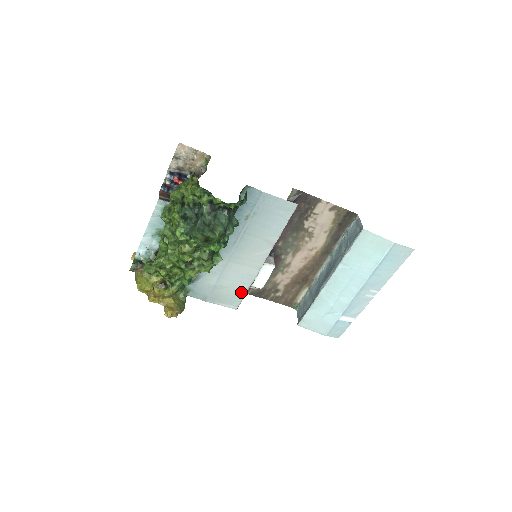
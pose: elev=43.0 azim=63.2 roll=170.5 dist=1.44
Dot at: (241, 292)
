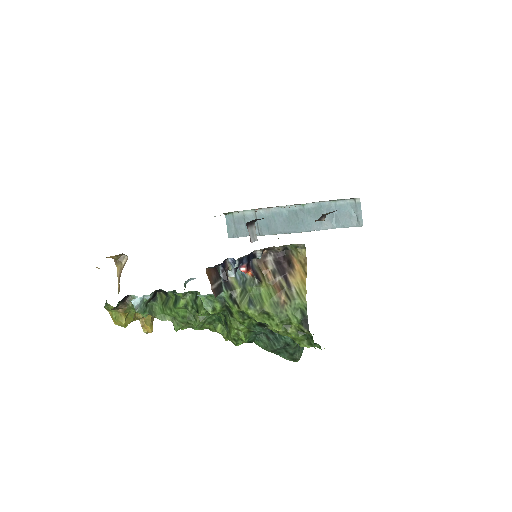
Dot at: occluded
